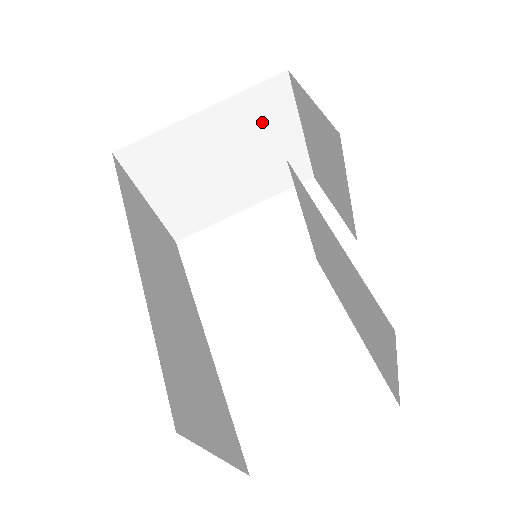
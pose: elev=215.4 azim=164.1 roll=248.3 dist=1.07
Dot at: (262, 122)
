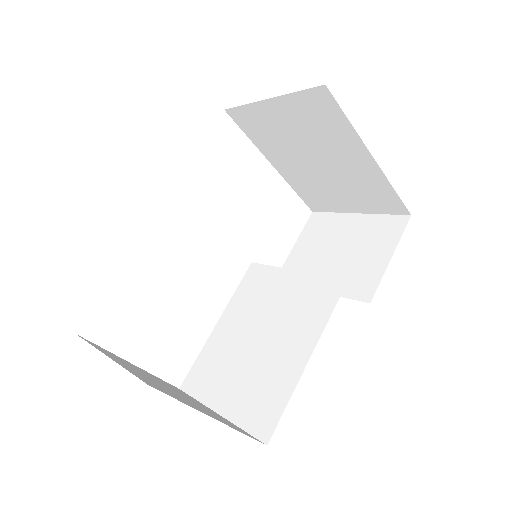
Dot at: (364, 193)
